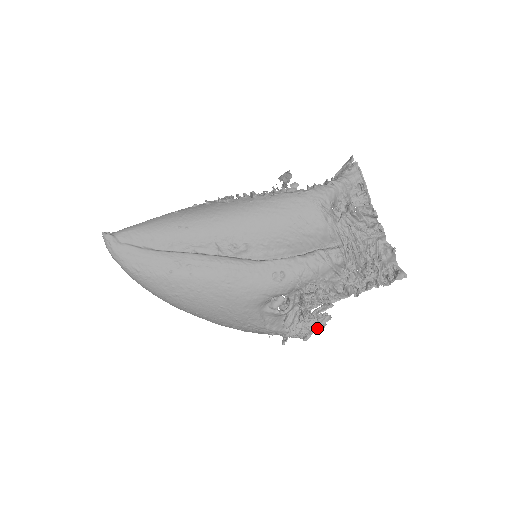
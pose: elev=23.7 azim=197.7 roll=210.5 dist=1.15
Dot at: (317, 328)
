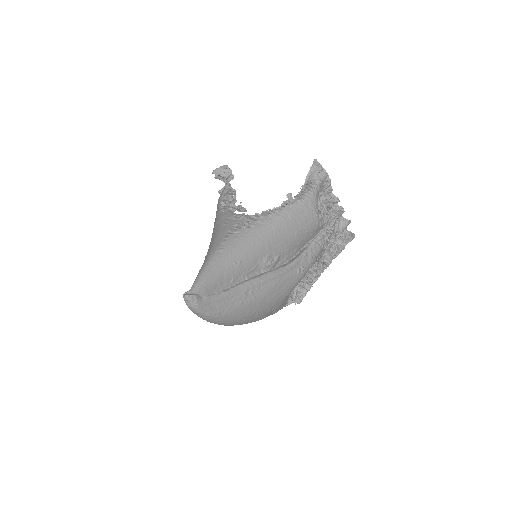
Dot at: occluded
